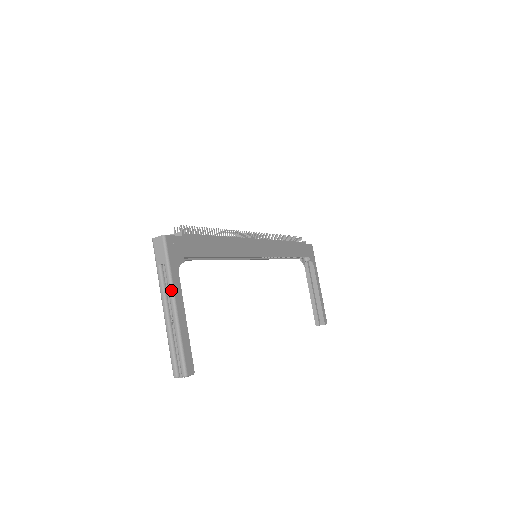
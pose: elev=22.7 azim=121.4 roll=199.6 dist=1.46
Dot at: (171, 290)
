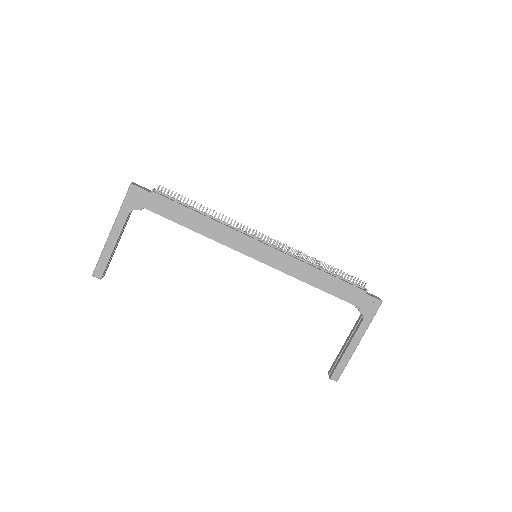
Dot at: (115, 220)
